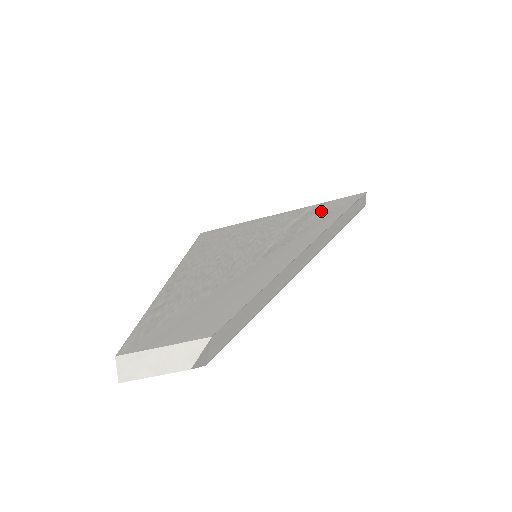
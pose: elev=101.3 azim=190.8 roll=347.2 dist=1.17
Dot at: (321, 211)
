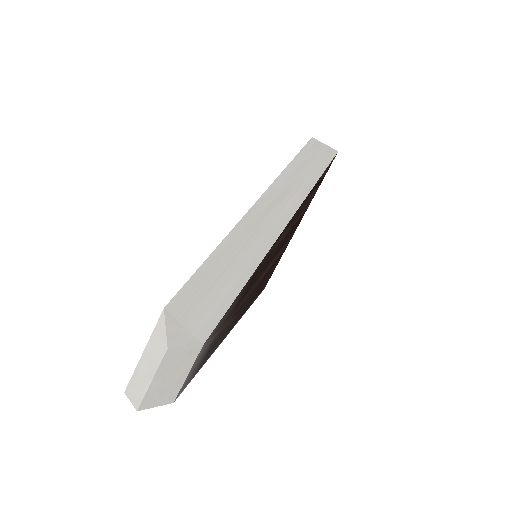
Dot at: occluded
